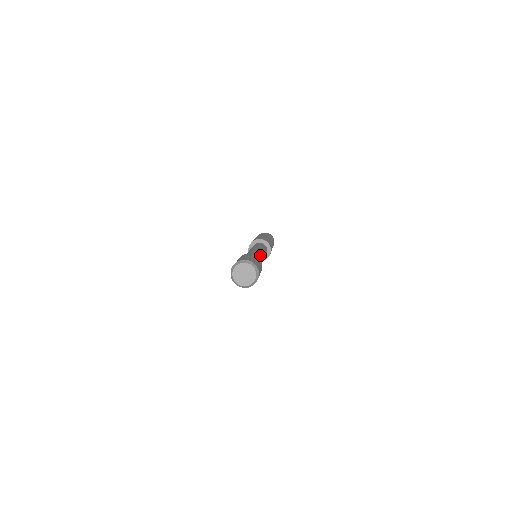
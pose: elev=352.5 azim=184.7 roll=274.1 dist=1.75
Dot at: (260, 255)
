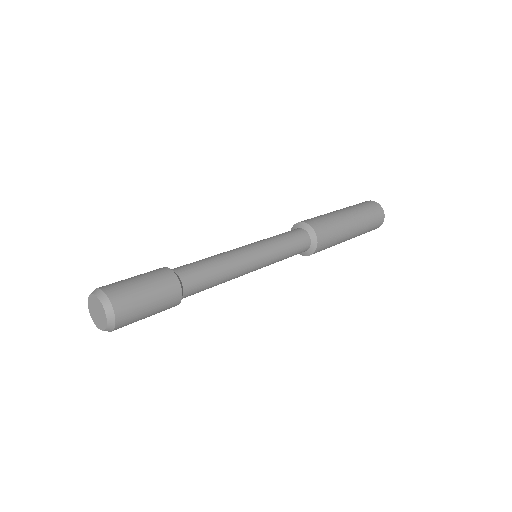
Dot at: (221, 262)
